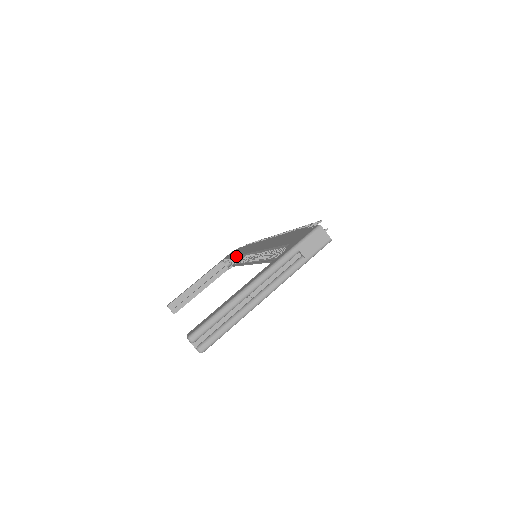
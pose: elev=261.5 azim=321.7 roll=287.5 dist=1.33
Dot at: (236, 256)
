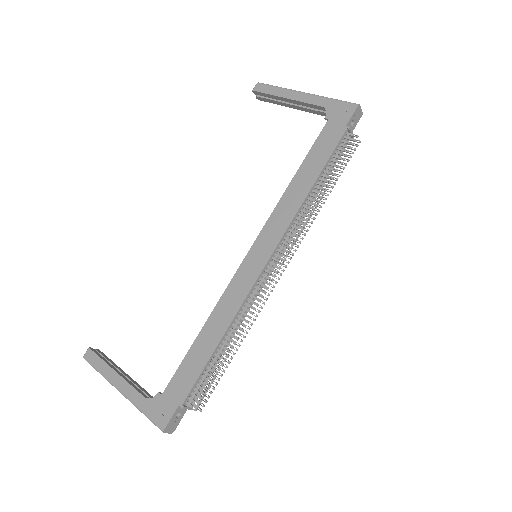
Dot at: (288, 185)
